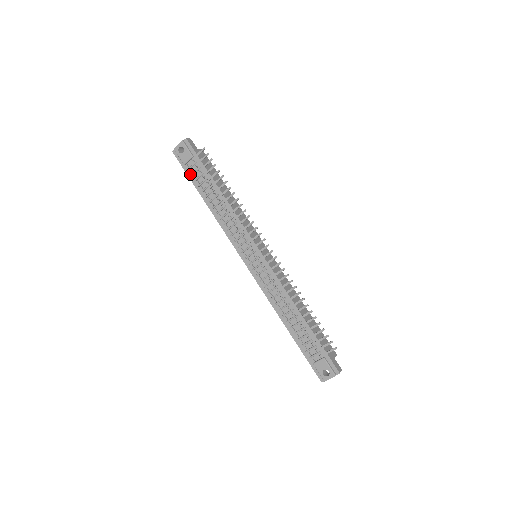
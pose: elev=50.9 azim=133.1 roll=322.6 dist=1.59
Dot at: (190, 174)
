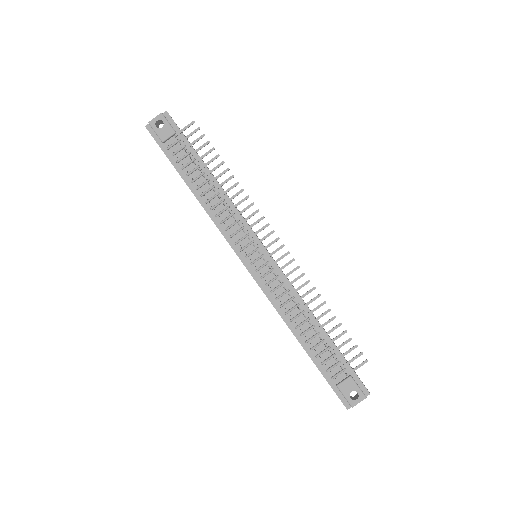
Dot at: (170, 154)
